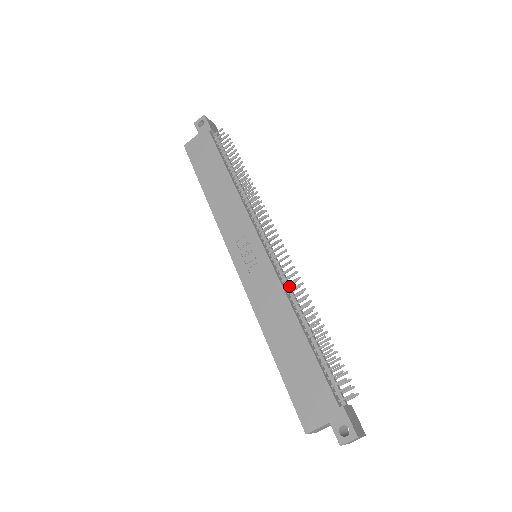
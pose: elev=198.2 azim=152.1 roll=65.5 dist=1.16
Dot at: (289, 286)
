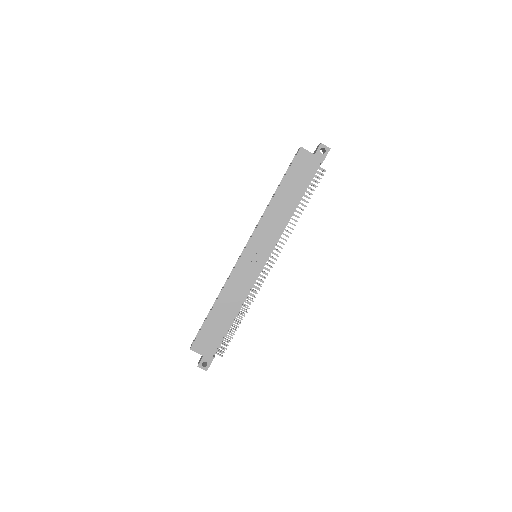
Dot at: occluded
